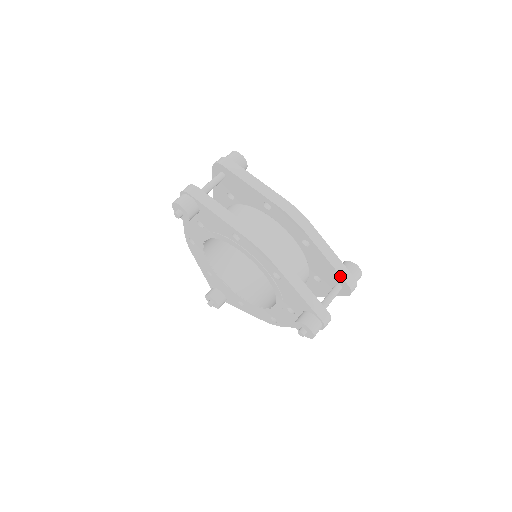
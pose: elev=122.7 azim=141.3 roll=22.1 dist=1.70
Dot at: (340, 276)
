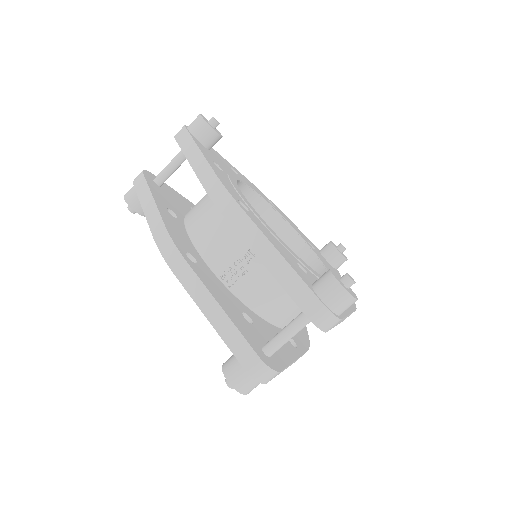
Dot at: occluded
